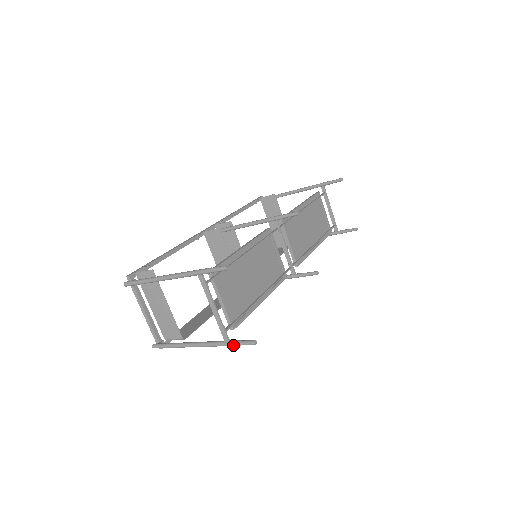
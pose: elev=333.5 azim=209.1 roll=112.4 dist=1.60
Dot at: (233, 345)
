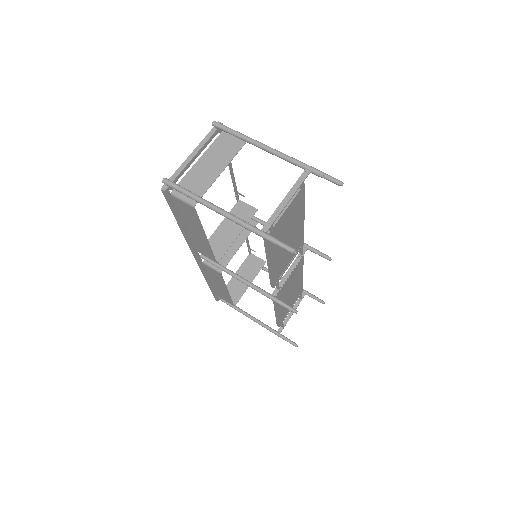
Dot at: (269, 237)
